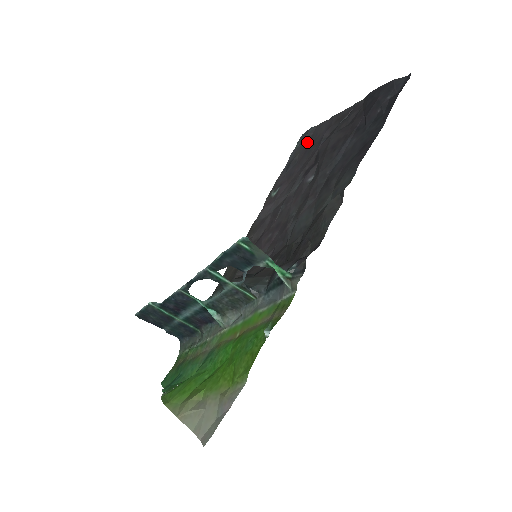
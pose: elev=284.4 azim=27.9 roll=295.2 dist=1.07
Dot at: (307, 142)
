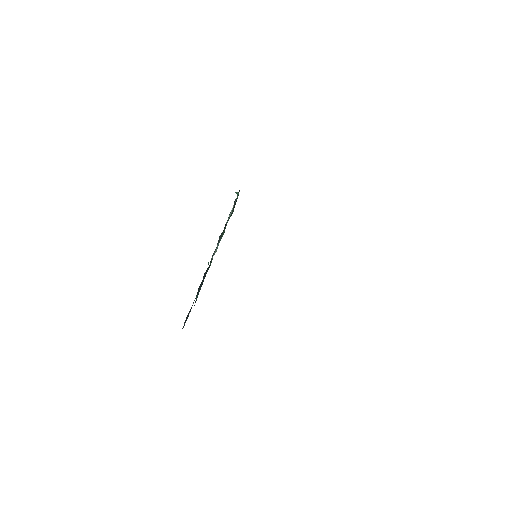
Dot at: occluded
